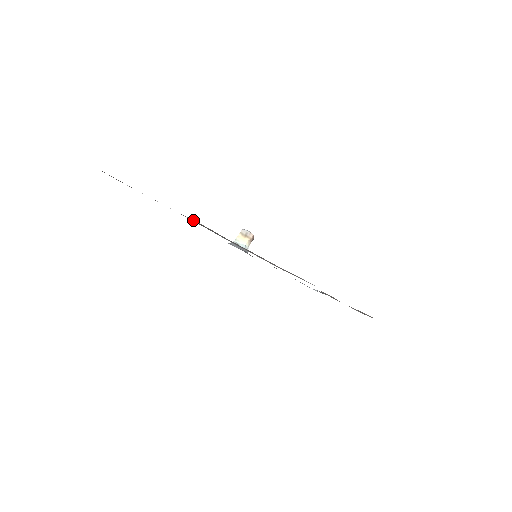
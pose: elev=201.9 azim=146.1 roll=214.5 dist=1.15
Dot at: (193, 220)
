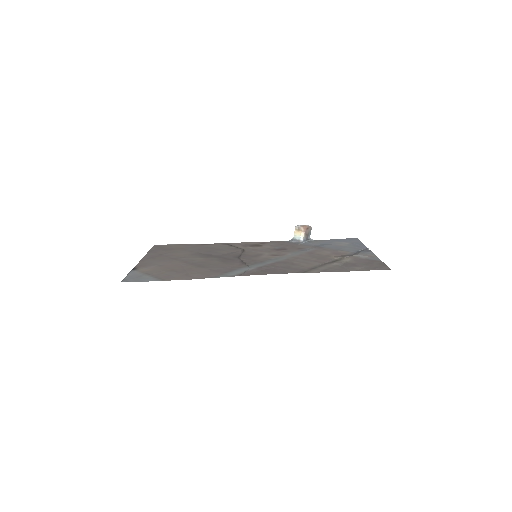
Dot at: (190, 258)
